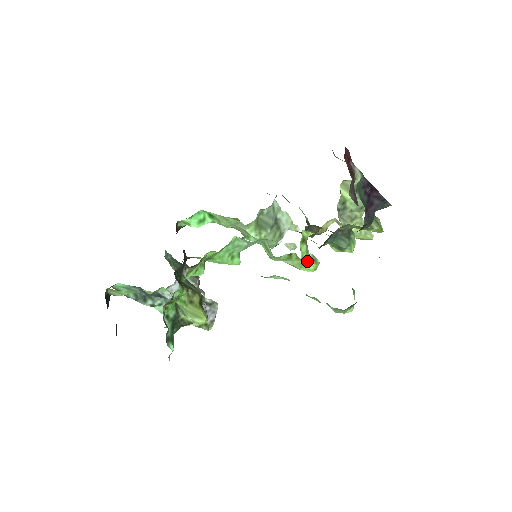
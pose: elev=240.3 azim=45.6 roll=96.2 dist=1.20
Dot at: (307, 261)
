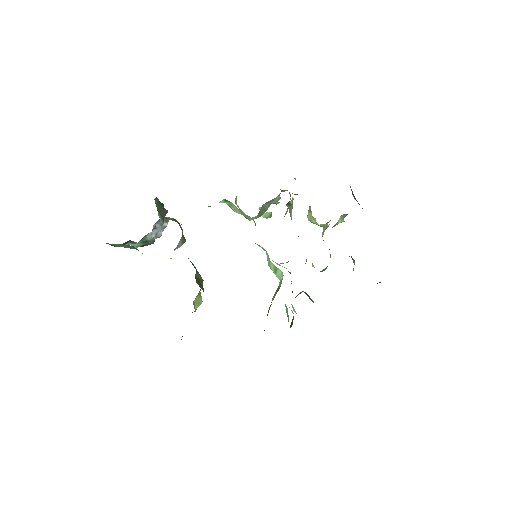
Dot at: occluded
